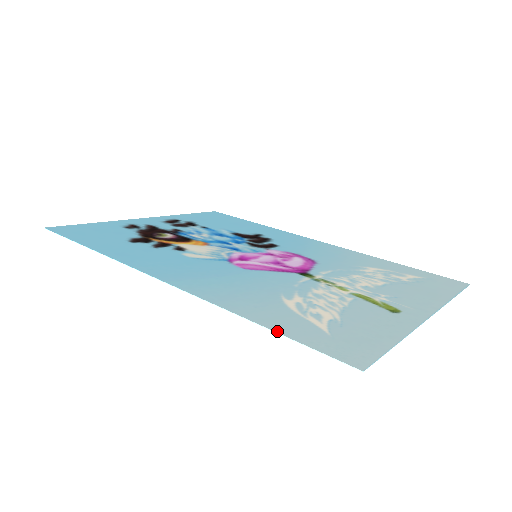
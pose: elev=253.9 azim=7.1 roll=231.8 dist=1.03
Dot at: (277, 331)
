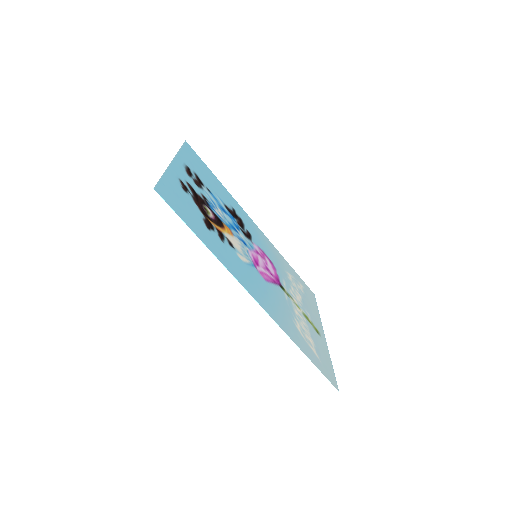
Dot at: (313, 362)
